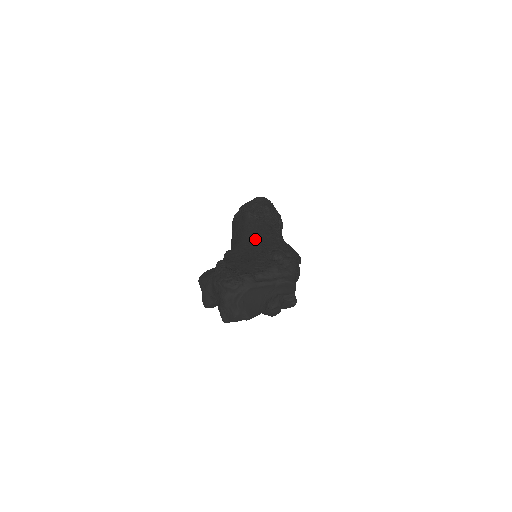
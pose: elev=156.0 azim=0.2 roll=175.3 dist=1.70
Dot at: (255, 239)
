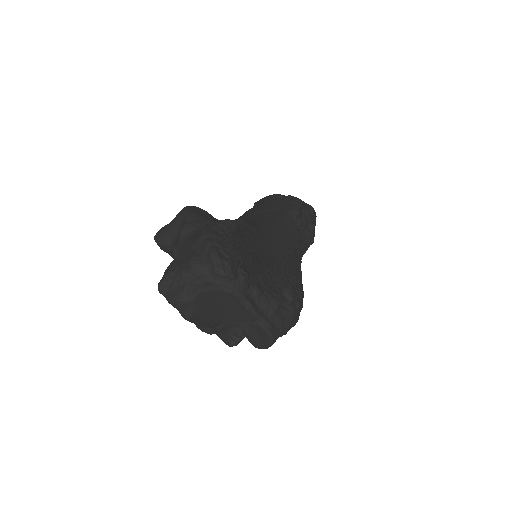
Dot at: (280, 243)
